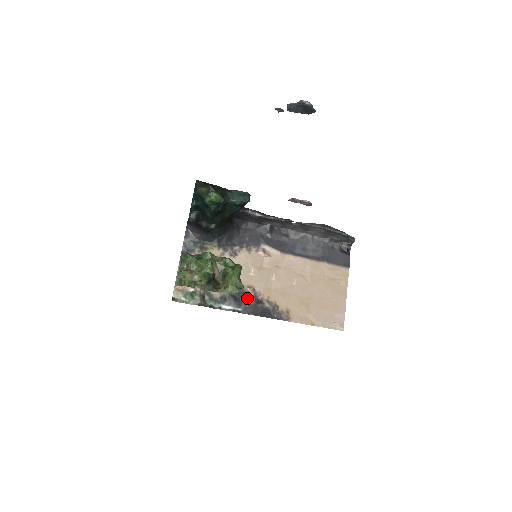
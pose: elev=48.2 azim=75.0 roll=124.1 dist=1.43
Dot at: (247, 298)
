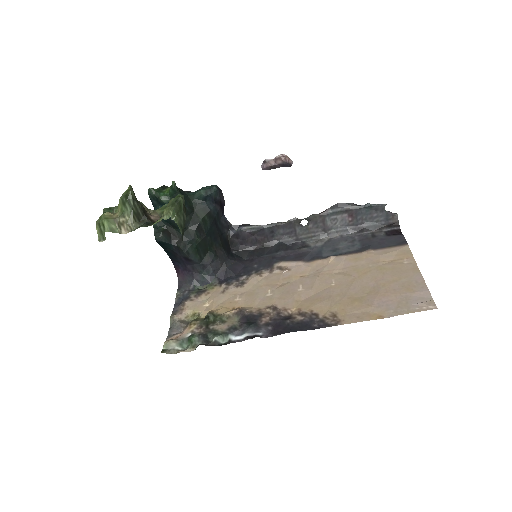
Dot at: (268, 320)
